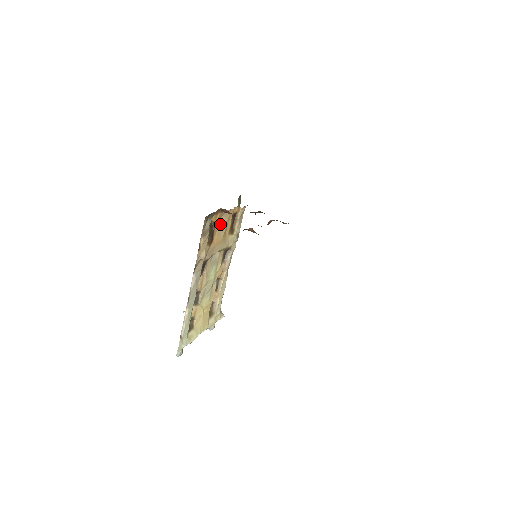
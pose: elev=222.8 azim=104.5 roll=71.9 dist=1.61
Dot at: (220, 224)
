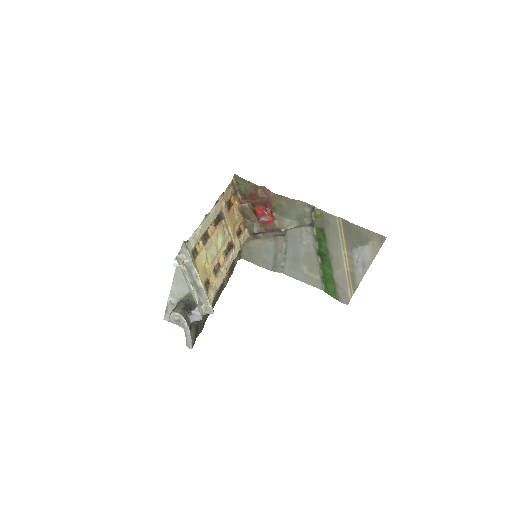
Dot at: (234, 214)
